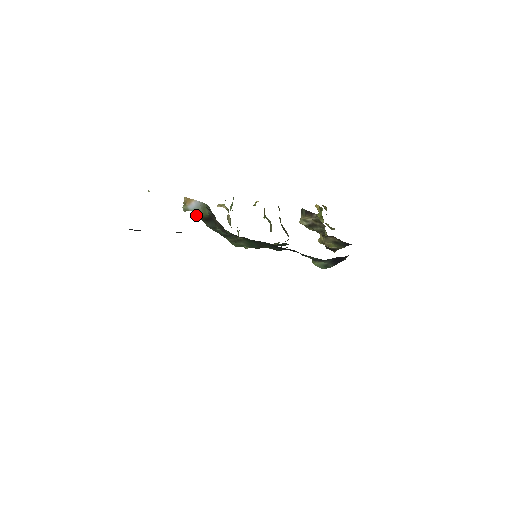
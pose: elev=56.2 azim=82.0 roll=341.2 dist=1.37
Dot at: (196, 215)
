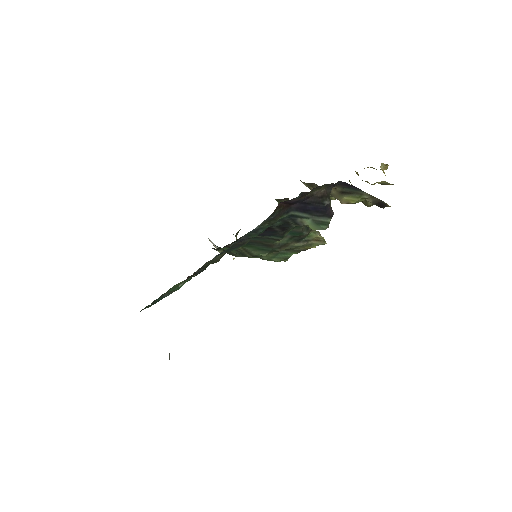
Dot at: occluded
